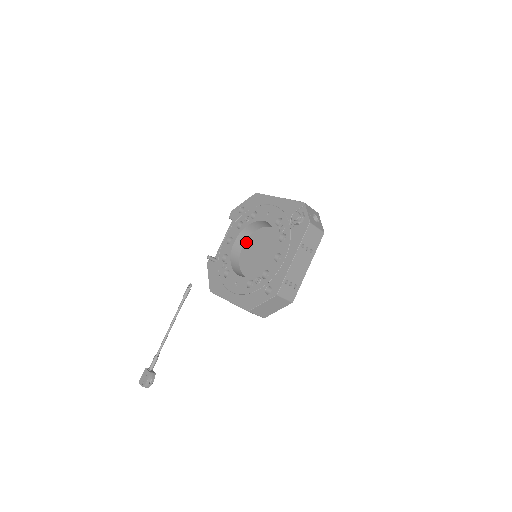
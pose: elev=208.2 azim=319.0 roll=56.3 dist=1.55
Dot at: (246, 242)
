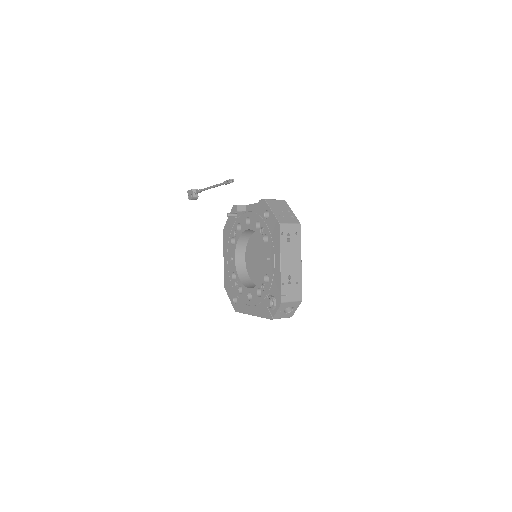
Dot at: occluded
